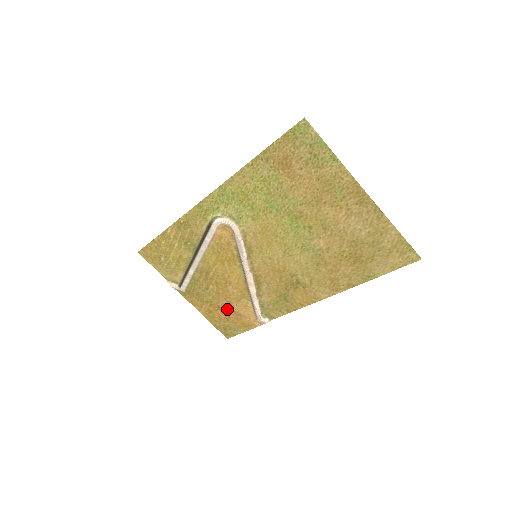
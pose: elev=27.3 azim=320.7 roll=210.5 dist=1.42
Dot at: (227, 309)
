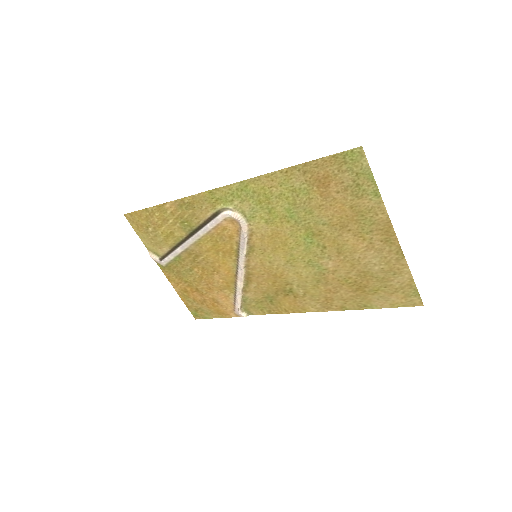
Dot at: (205, 294)
